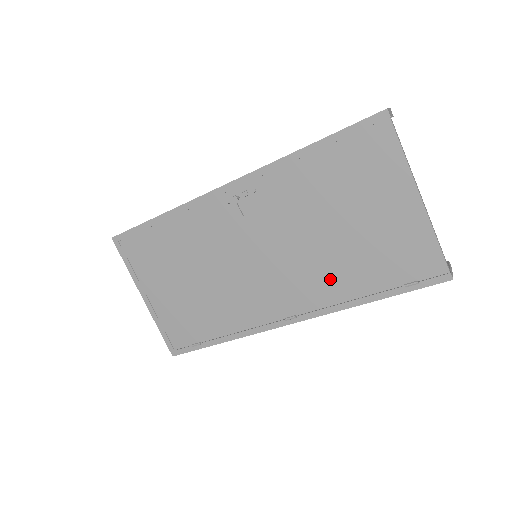
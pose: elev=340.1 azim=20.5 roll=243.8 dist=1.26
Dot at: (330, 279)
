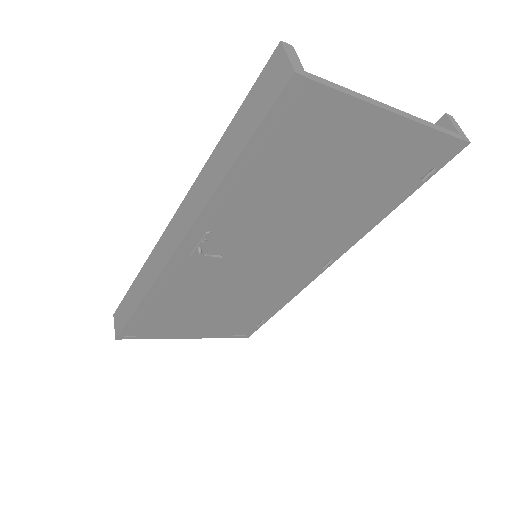
Dot at: (344, 224)
